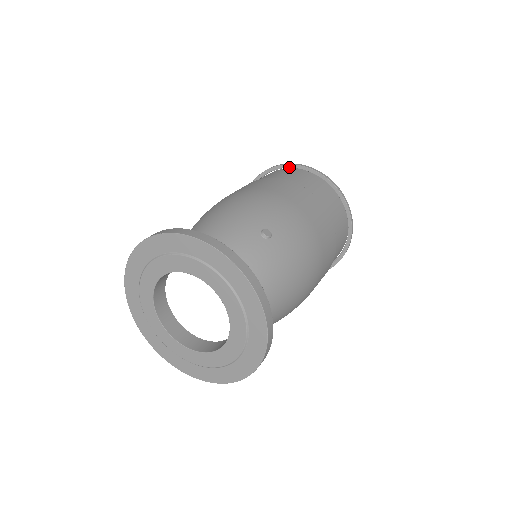
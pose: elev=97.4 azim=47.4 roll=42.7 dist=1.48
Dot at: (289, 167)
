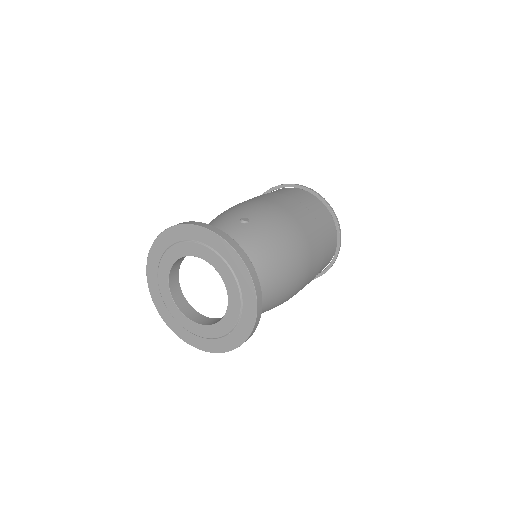
Dot at: (272, 190)
